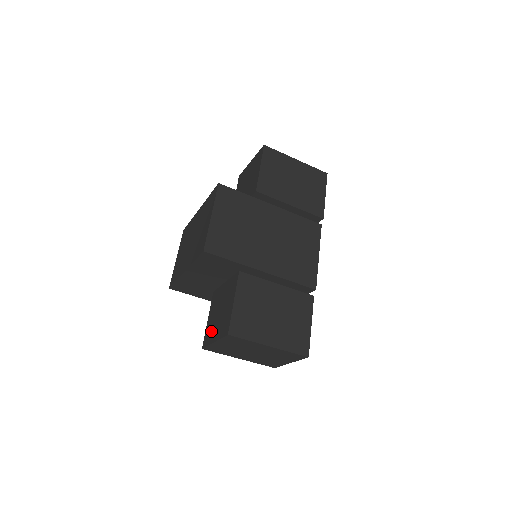
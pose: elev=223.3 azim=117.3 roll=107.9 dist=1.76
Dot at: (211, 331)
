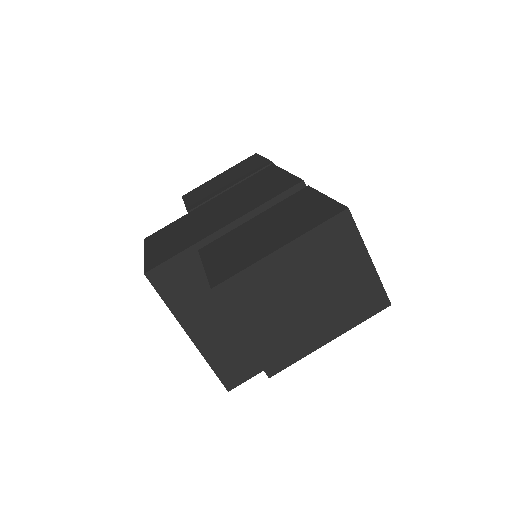
Dot at: occluded
